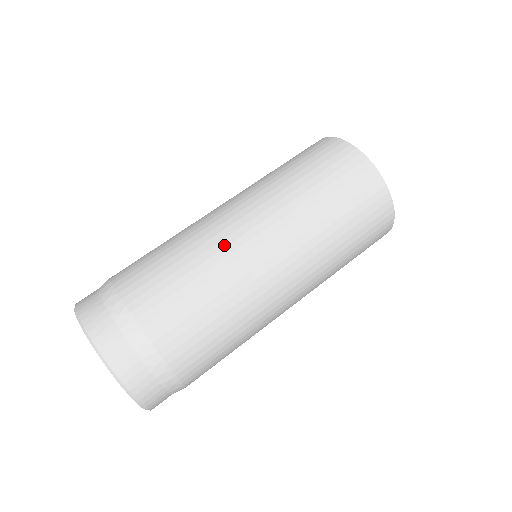
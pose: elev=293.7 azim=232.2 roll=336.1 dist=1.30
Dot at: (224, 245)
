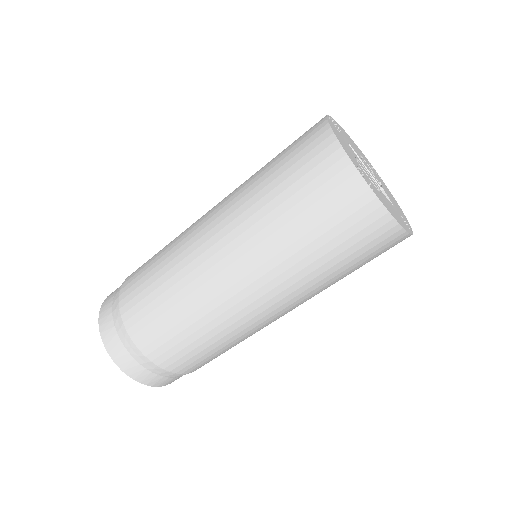
Dot at: (255, 330)
